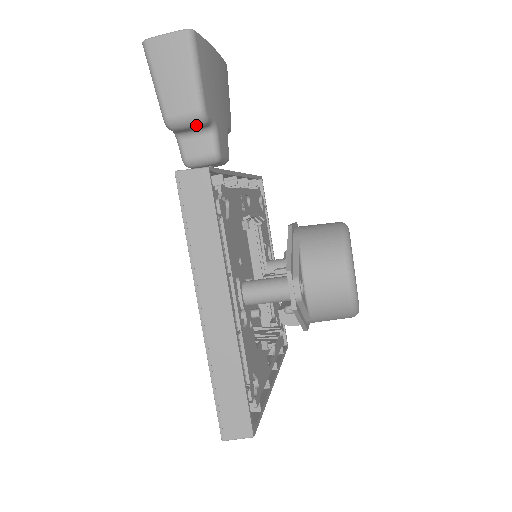
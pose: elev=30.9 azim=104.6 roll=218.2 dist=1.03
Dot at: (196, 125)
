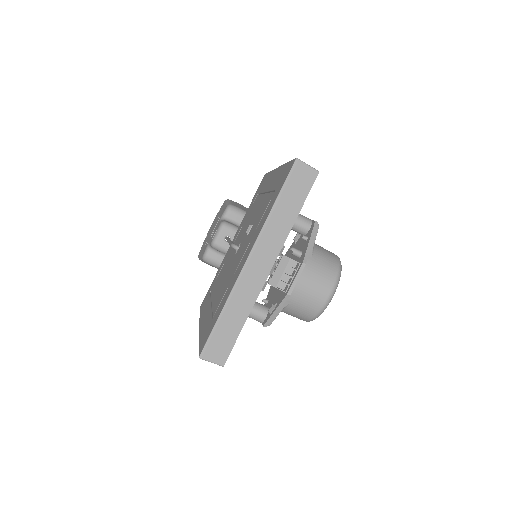
Dot at: (243, 216)
